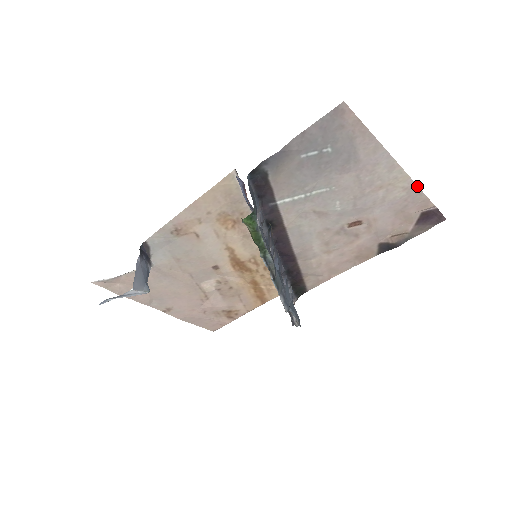
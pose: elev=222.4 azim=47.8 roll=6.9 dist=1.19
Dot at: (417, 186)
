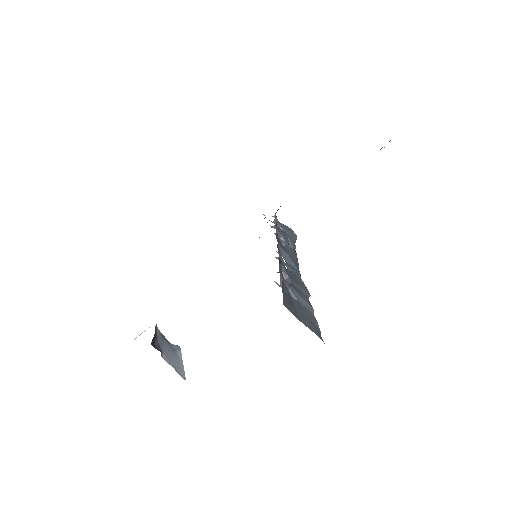
Dot at: occluded
